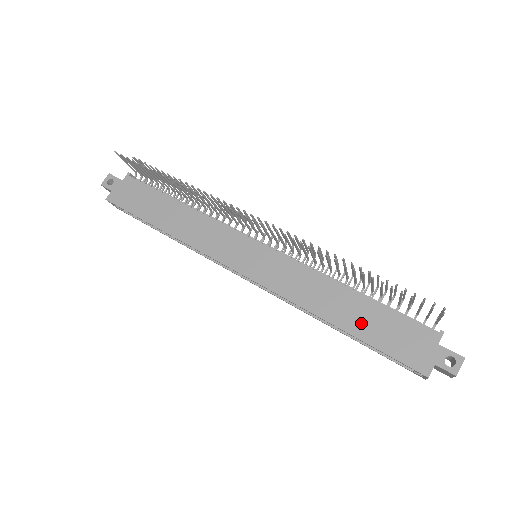
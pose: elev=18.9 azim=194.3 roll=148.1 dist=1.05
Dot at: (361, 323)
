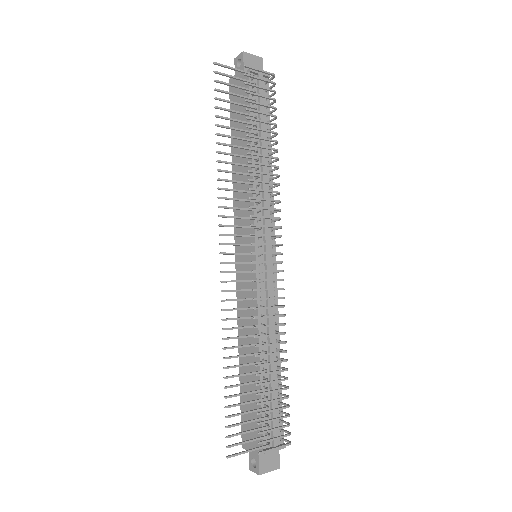
Dot at: (247, 381)
